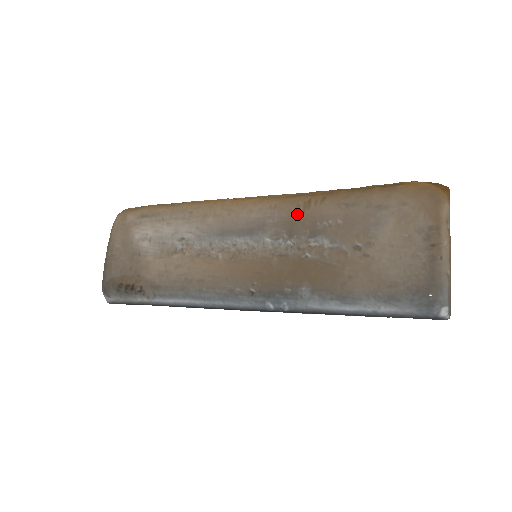
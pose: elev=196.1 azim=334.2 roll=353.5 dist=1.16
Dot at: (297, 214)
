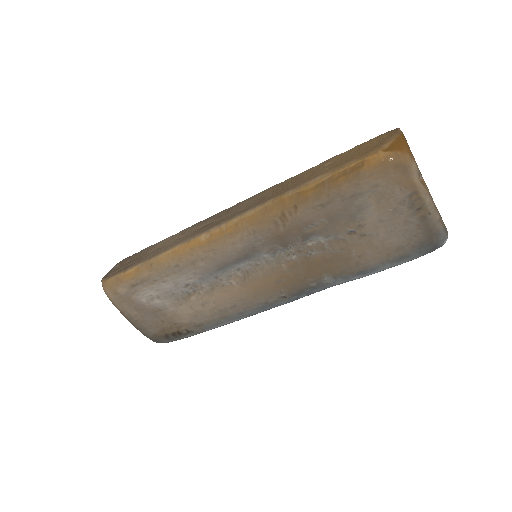
Dot at: (279, 229)
